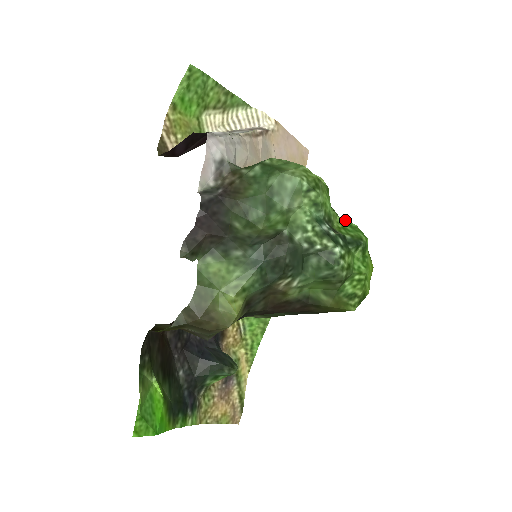
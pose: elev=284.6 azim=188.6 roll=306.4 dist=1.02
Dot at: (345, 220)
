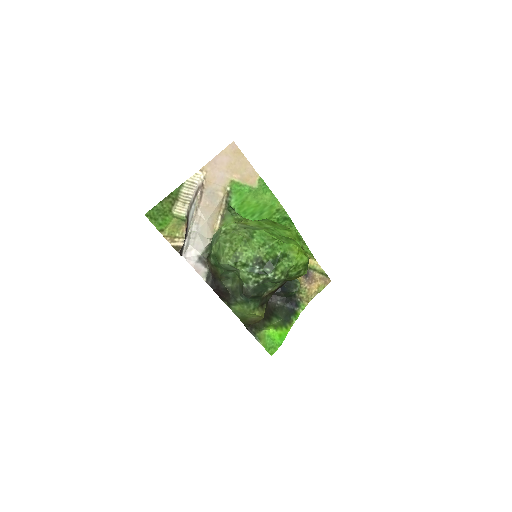
Dot at: (265, 246)
